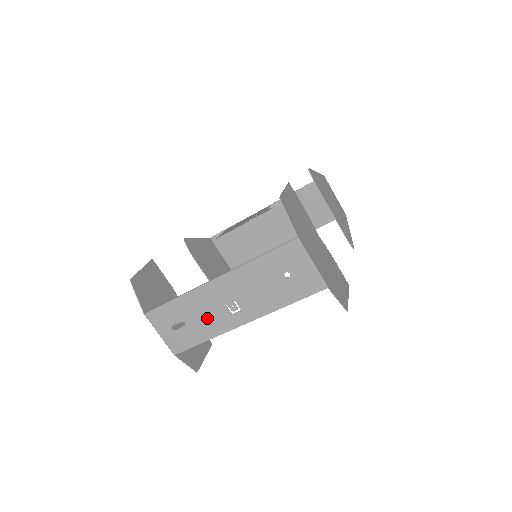
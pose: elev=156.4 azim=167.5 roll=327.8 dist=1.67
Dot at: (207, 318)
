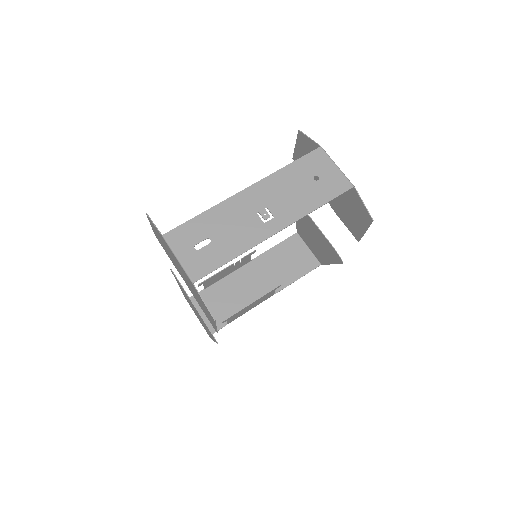
Dot at: (237, 230)
